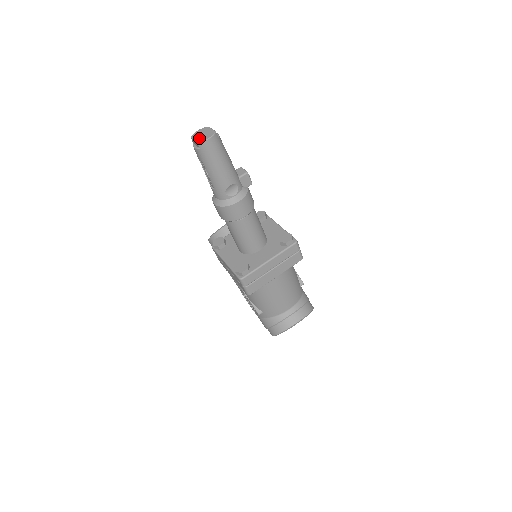
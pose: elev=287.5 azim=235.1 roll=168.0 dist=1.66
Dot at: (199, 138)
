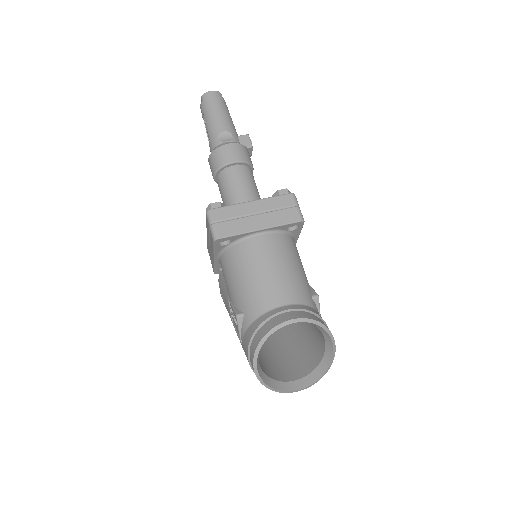
Dot at: occluded
